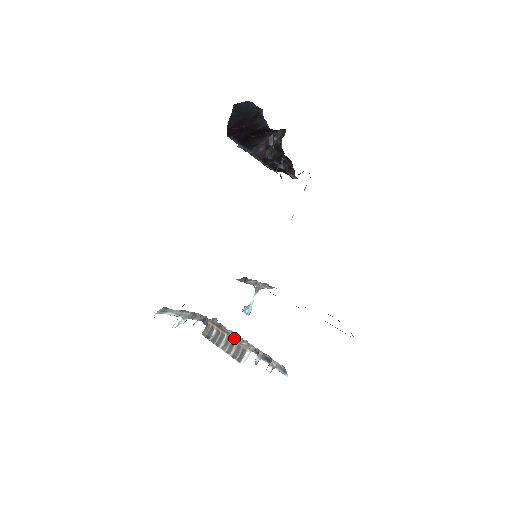
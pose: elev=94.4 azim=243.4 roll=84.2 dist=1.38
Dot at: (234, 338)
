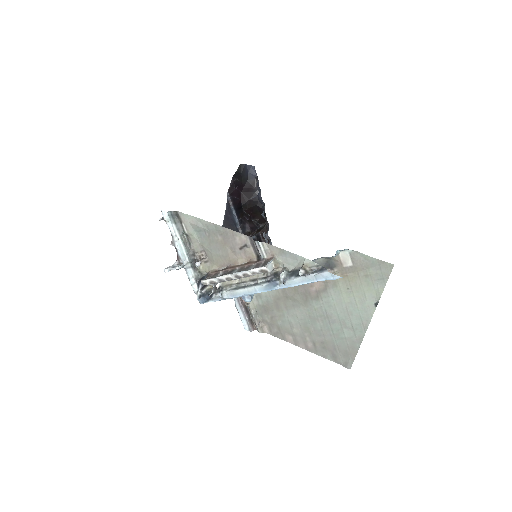
Dot at: (250, 263)
